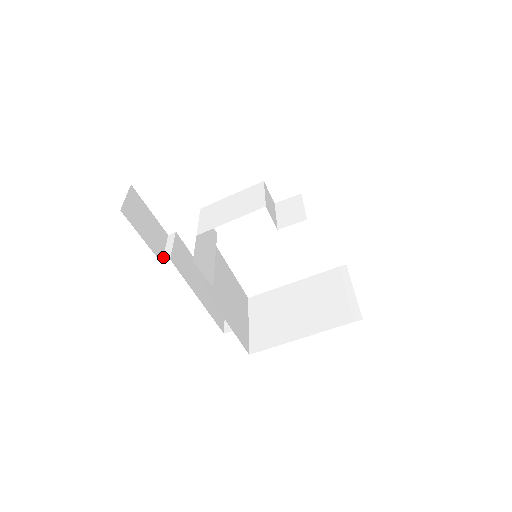
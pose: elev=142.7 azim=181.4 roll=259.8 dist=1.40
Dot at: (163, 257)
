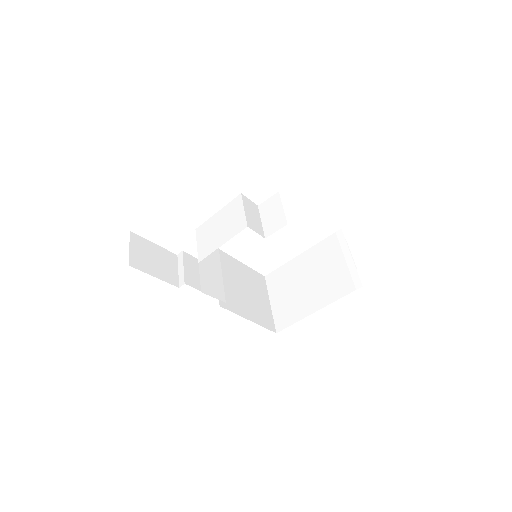
Dot at: (179, 281)
